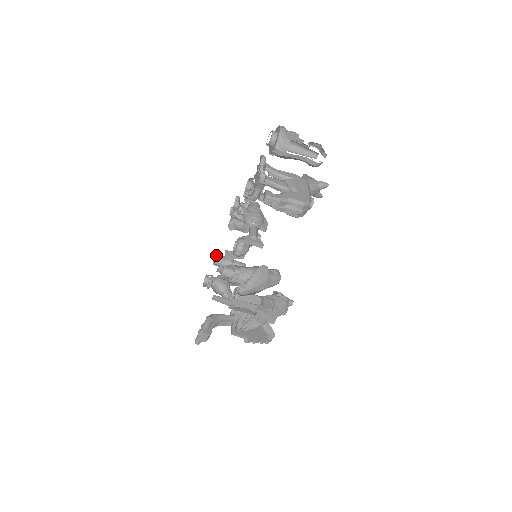
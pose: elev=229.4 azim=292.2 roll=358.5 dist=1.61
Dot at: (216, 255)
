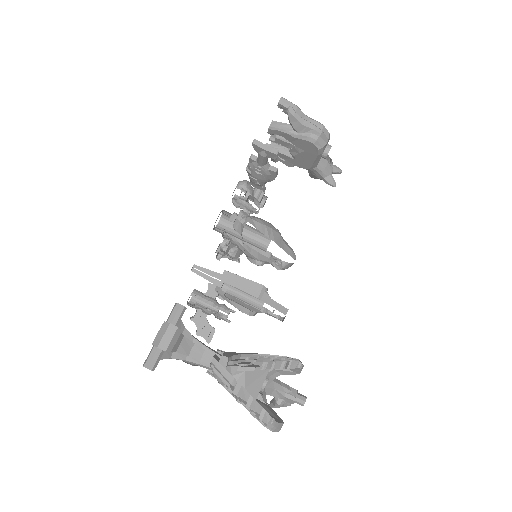
Dot at: (194, 290)
